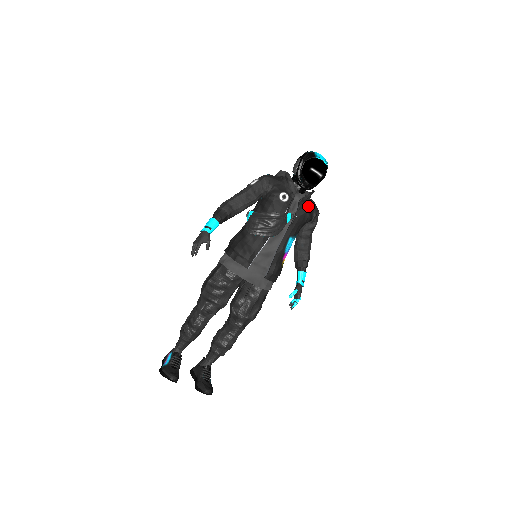
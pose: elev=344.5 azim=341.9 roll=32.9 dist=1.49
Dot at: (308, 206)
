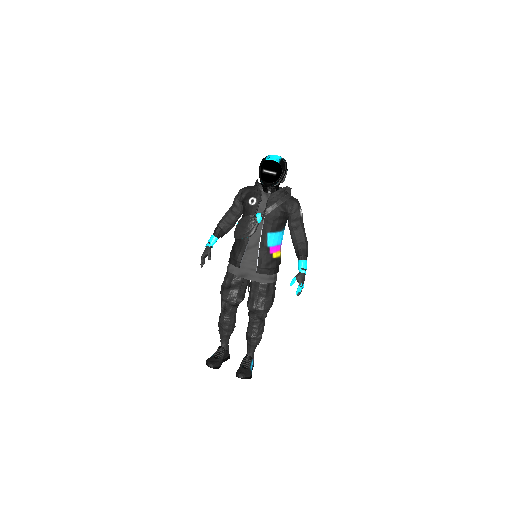
Dot at: (278, 202)
